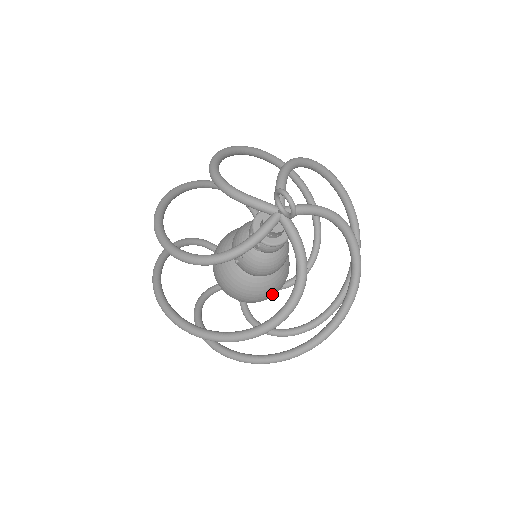
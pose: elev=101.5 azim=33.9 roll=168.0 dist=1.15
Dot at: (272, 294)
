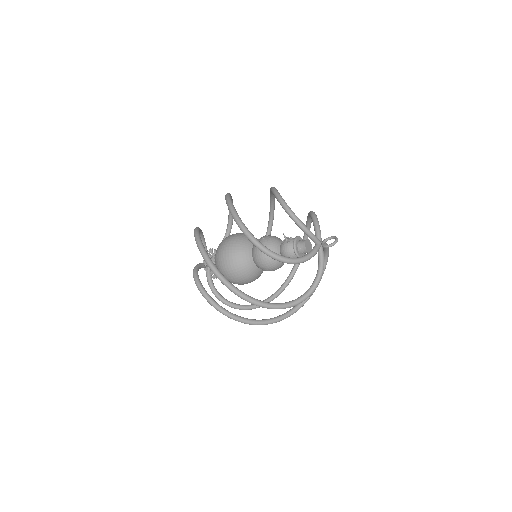
Dot at: (234, 272)
